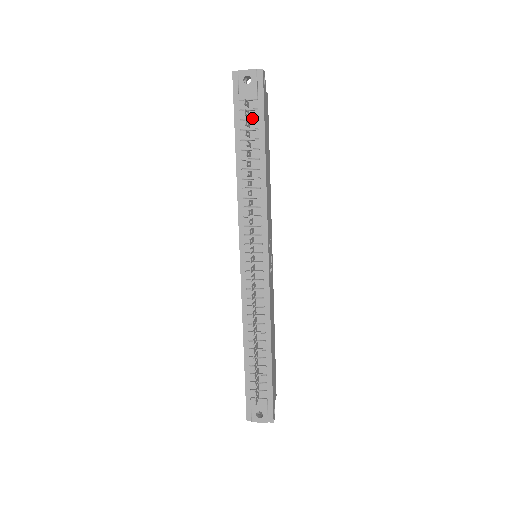
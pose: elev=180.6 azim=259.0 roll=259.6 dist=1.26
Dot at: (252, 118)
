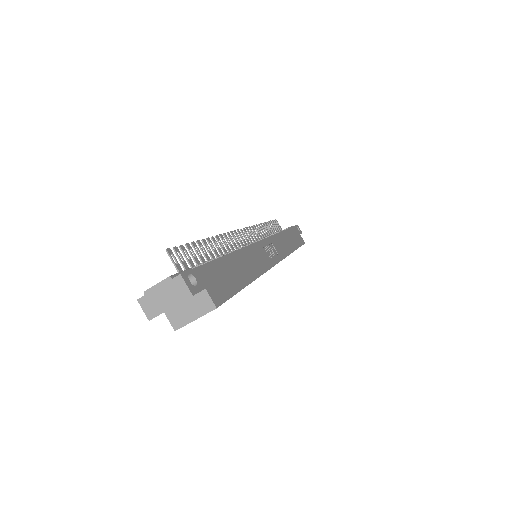
Dot at: occluded
